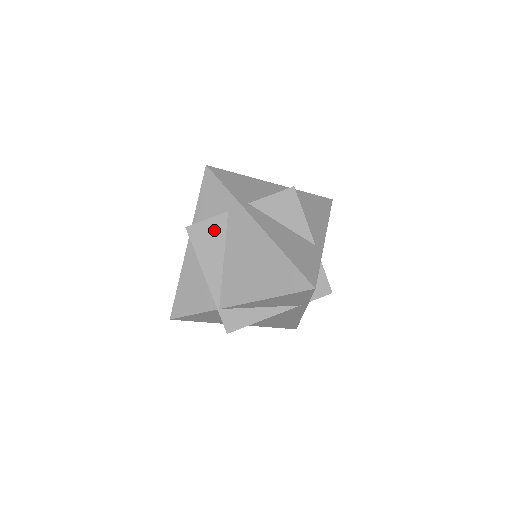
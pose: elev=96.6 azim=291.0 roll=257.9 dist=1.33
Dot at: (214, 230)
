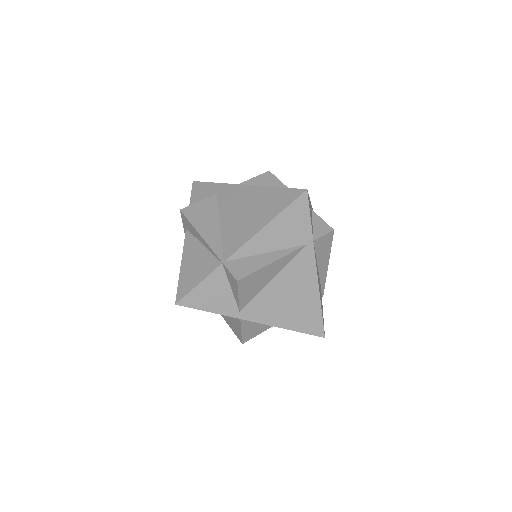
Dot at: (206, 207)
